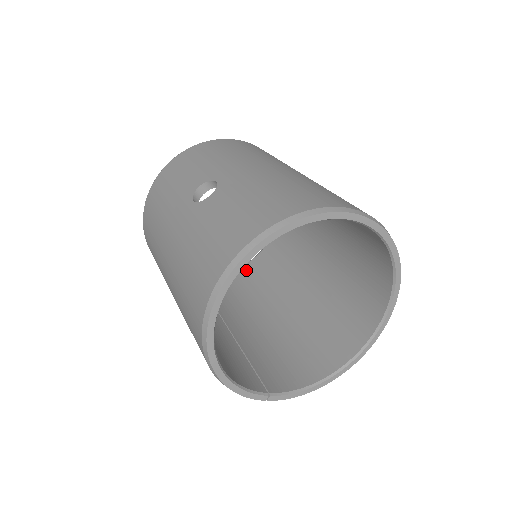
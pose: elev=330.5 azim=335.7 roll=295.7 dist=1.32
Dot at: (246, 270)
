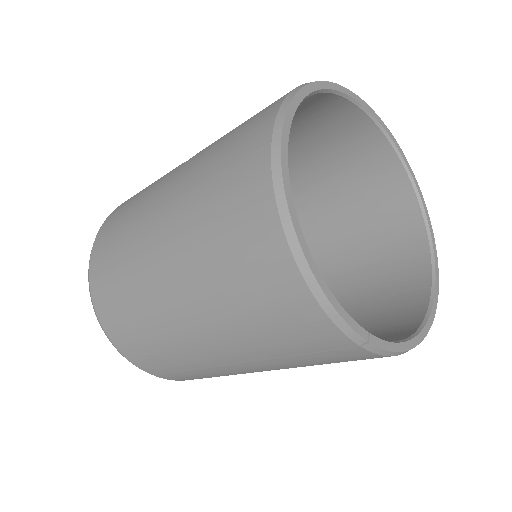
Dot at: occluded
